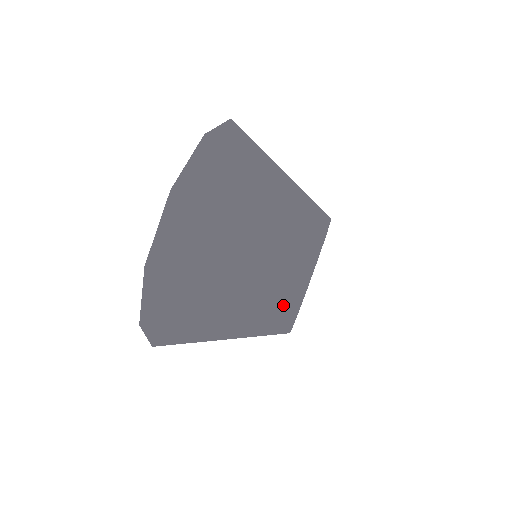
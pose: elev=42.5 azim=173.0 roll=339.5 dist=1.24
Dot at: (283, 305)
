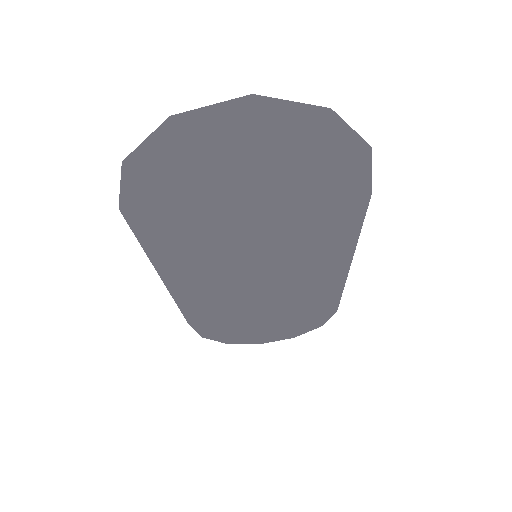
Dot at: (247, 266)
